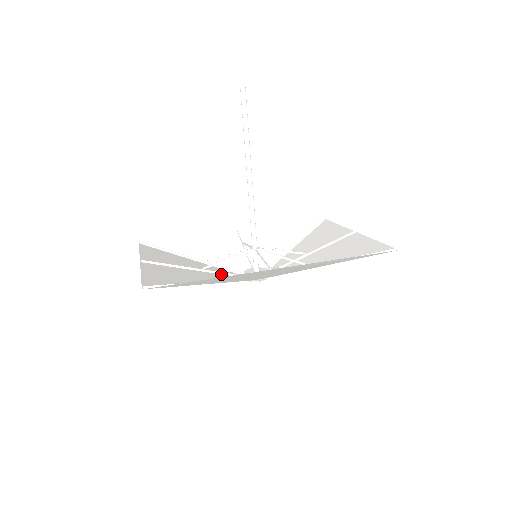
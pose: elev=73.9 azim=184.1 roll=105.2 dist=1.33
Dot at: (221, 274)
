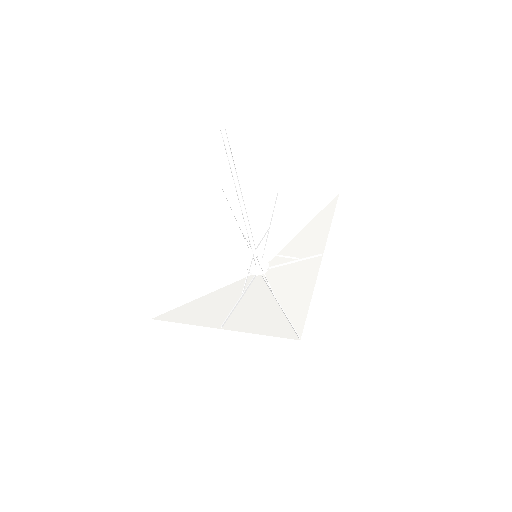
Dot at: (248, 287)
